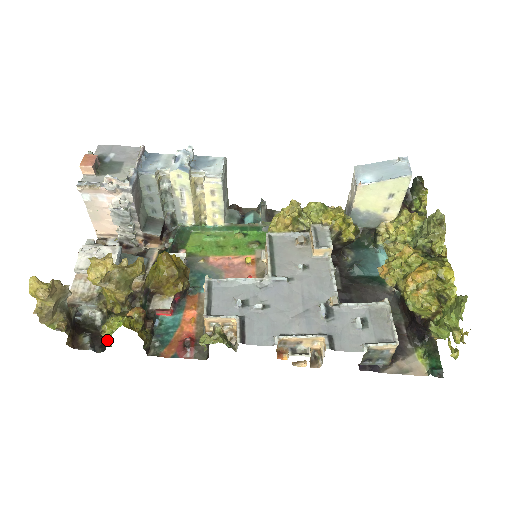
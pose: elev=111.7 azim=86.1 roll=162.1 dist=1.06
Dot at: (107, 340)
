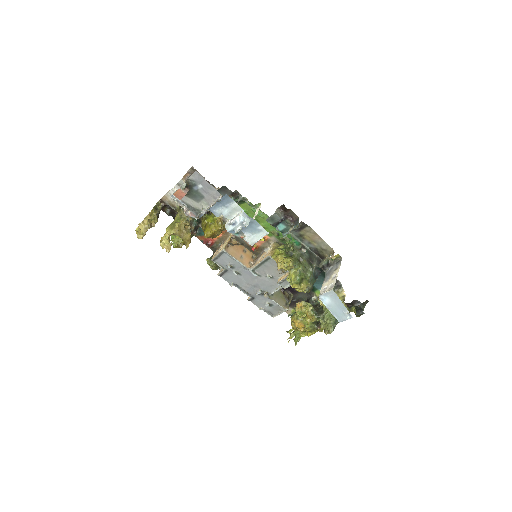
Dot at: occluded
